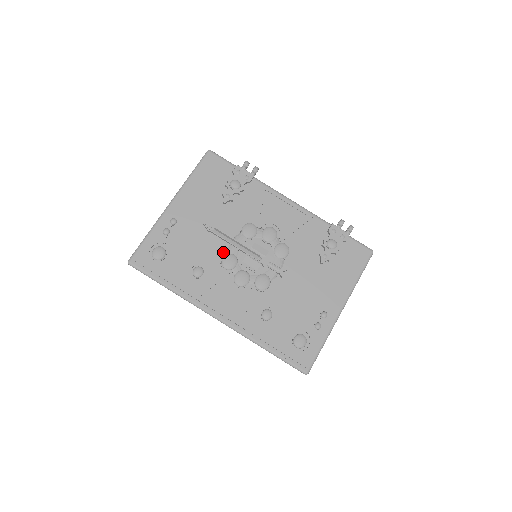
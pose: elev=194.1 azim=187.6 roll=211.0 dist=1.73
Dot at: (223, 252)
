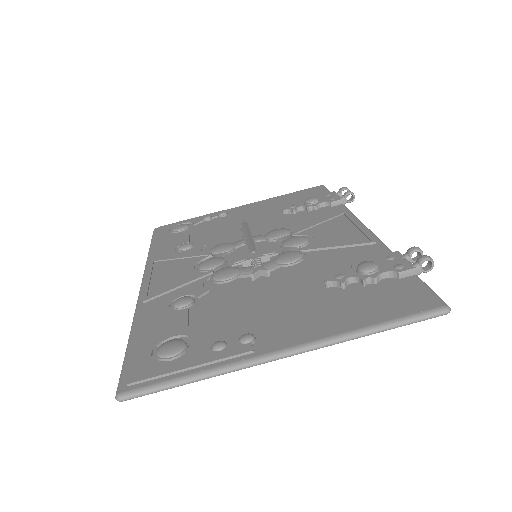
Dot at: (229, 242)
